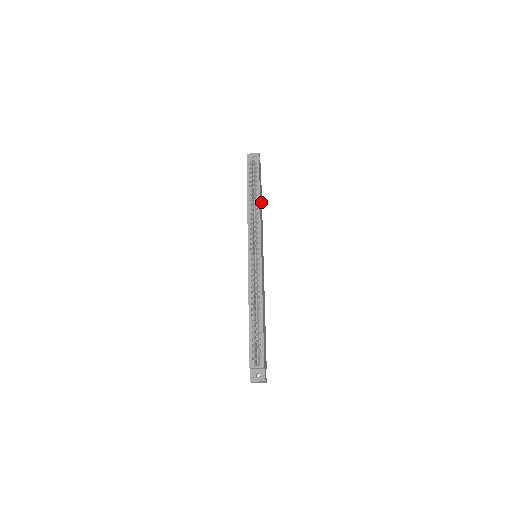
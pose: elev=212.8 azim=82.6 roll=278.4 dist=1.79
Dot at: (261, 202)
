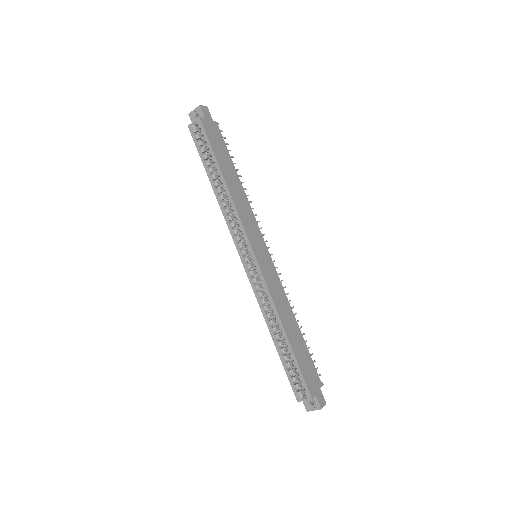
Dot at: (234, 175)
